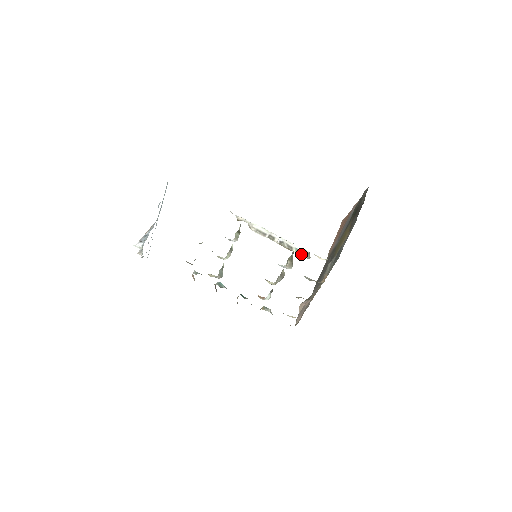
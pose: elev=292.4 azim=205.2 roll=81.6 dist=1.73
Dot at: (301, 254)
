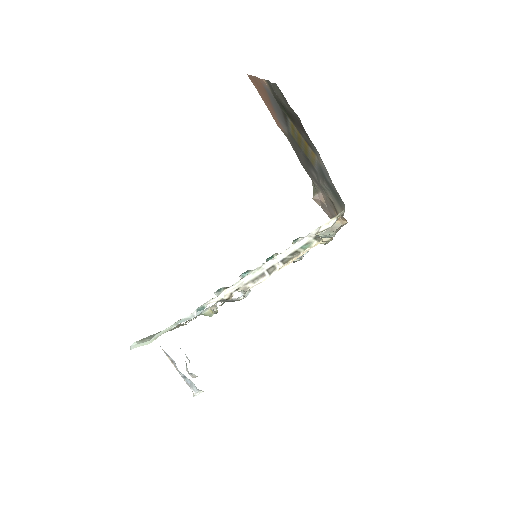
Dot at: (310, 245)
